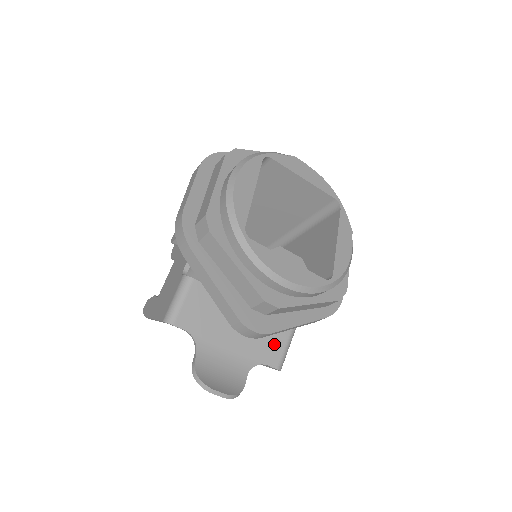
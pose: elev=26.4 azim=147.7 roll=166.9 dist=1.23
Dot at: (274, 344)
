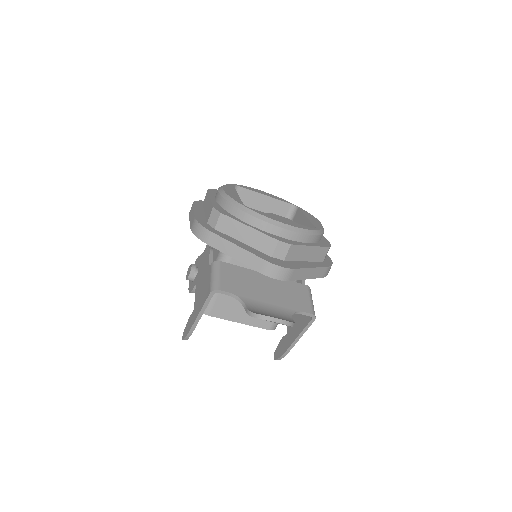
Dot at: (300, 298)
